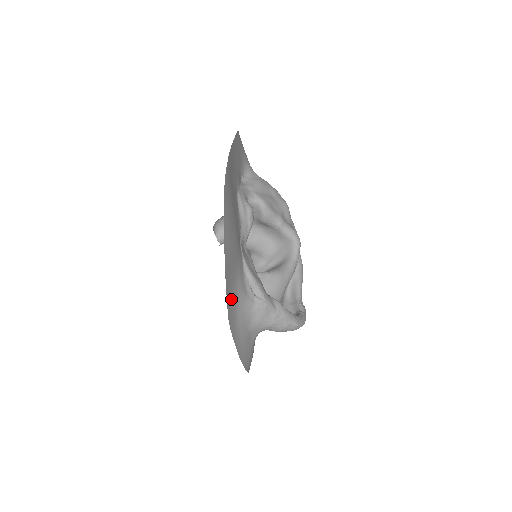
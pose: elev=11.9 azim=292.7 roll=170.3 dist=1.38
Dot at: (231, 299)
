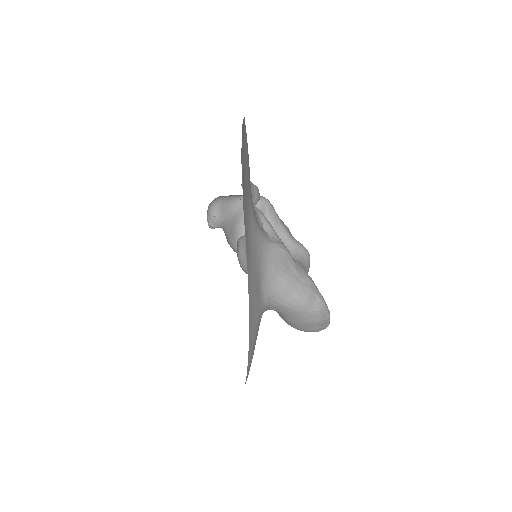
Dot at: (245, 196)
